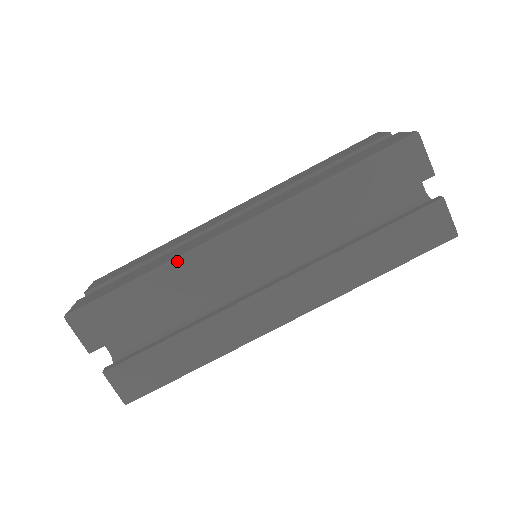
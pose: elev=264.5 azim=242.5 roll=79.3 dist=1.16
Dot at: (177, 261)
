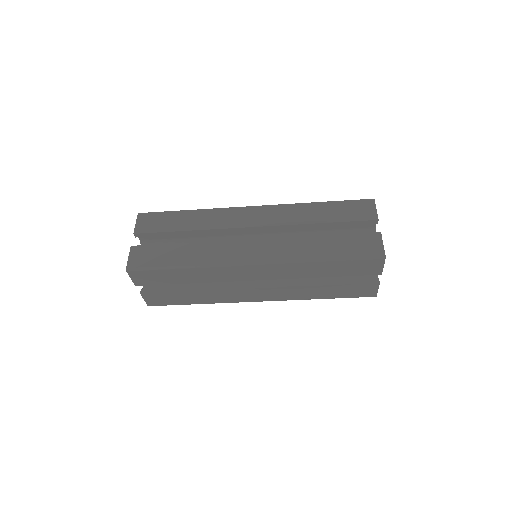
Dot at: (207, 267)
